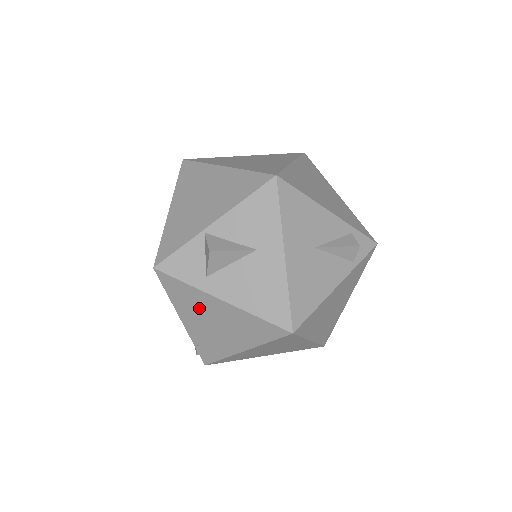
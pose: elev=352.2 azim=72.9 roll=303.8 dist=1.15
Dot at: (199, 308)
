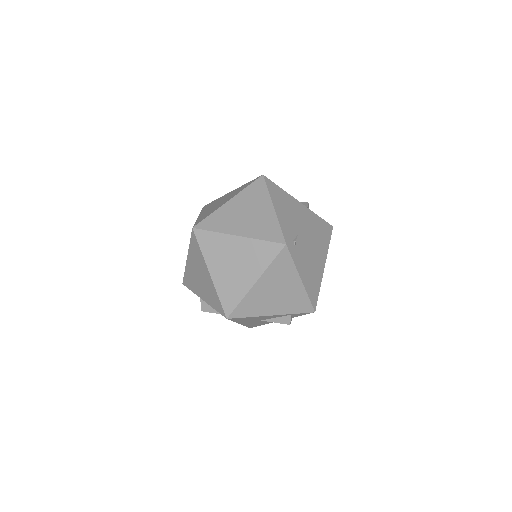
Dot at: occluded
